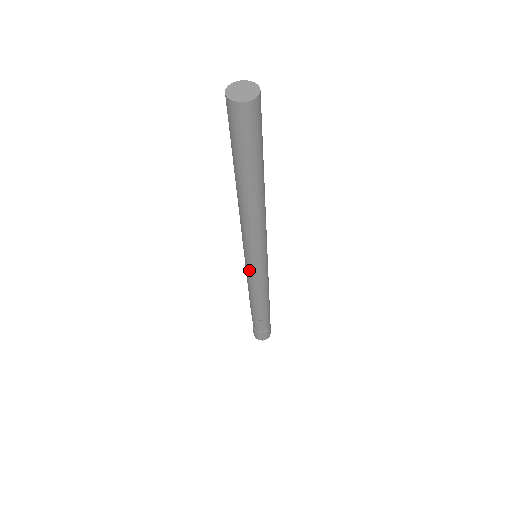
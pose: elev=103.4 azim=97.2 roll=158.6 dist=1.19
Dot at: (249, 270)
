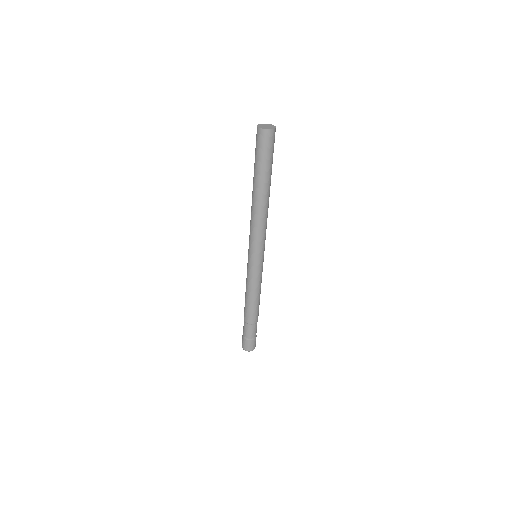
Dot at: (252, 267)
